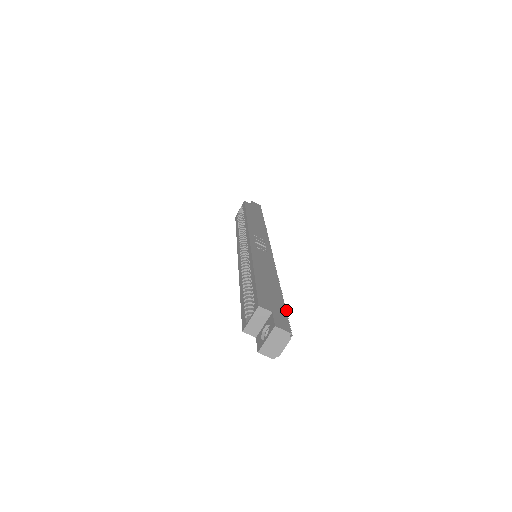
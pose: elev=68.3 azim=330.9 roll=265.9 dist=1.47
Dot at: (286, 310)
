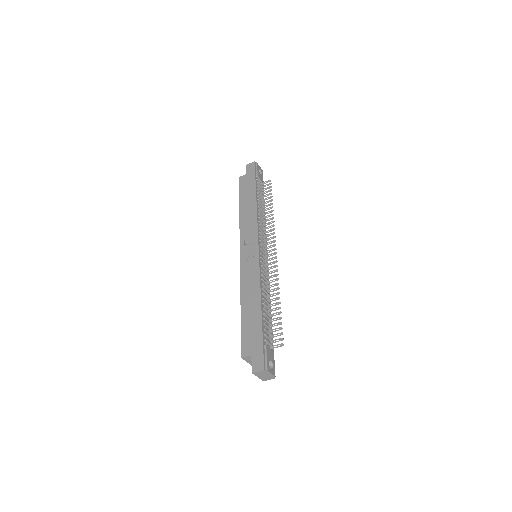
Dot at: (281, 312)
